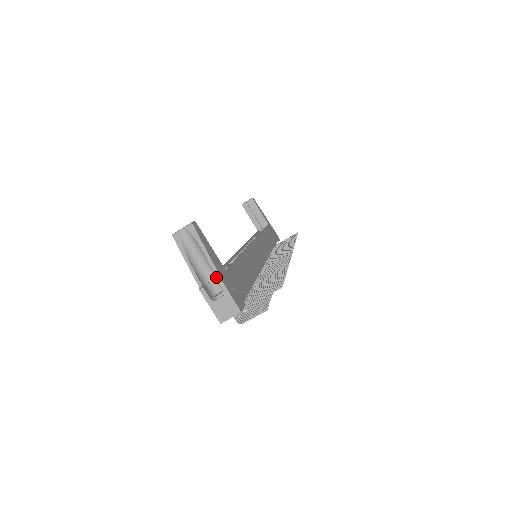
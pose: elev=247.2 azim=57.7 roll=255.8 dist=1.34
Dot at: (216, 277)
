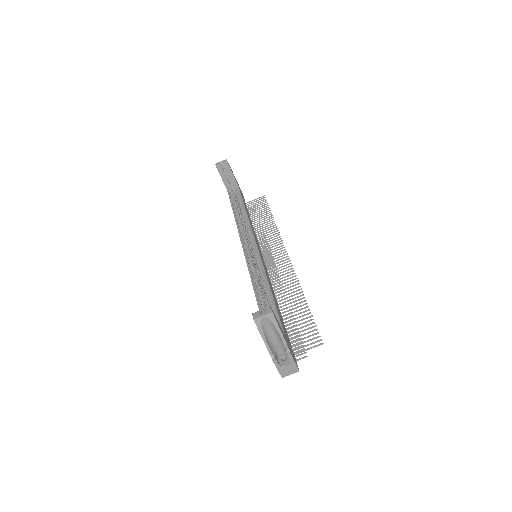
Dot at: (281, 346)
